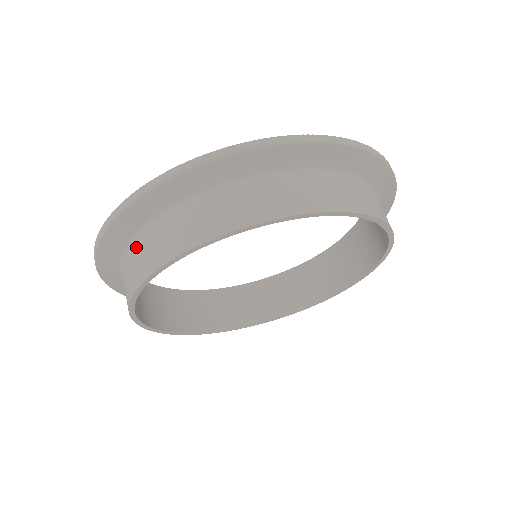
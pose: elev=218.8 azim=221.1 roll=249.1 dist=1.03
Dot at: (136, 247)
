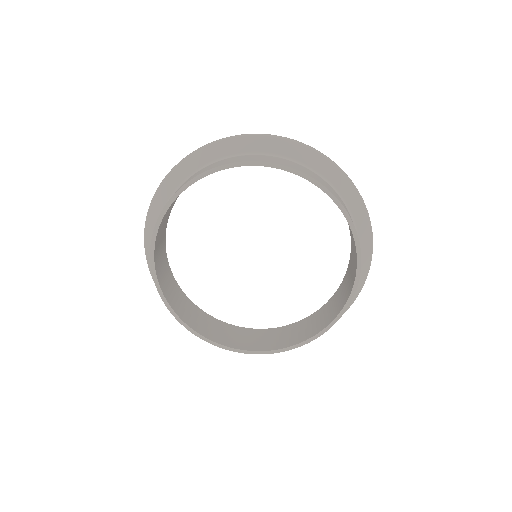
Dot at: (211, 165)
